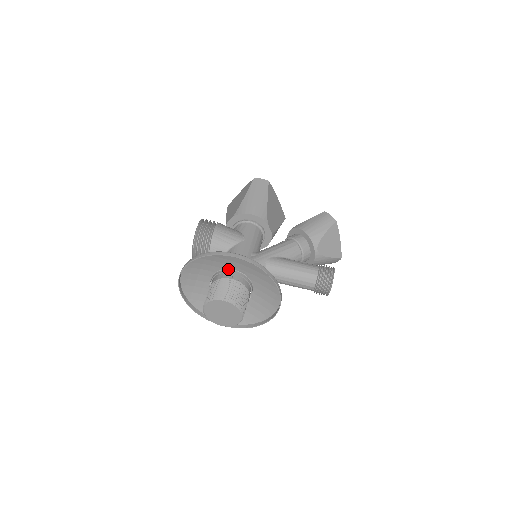
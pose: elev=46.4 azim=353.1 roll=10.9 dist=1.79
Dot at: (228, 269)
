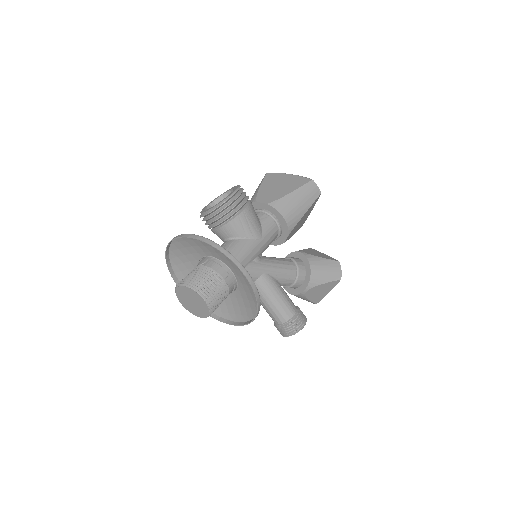
Dot at: (228, 266)
